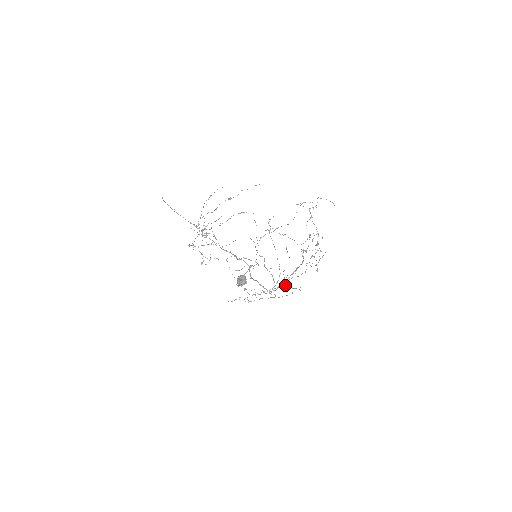
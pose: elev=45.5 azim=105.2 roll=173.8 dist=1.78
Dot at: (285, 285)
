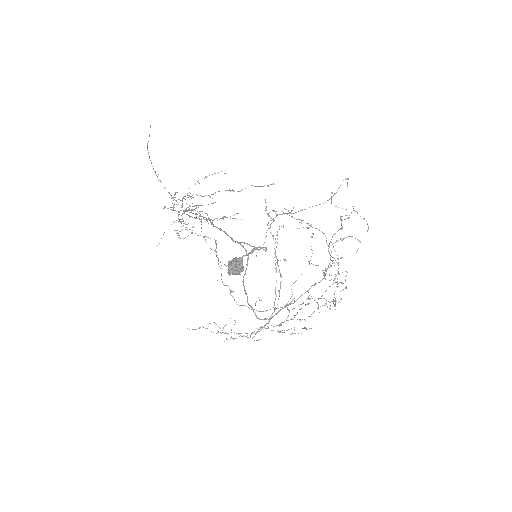
Dot at: (282, 322)
